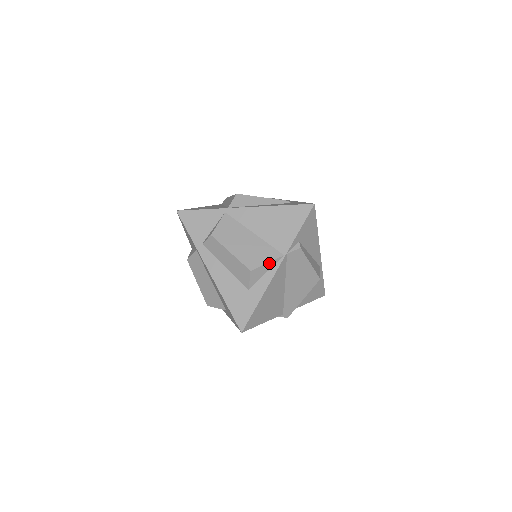
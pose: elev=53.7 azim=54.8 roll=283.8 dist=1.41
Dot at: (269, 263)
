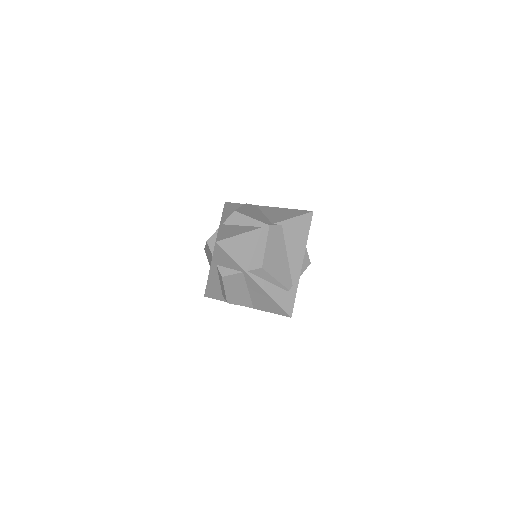
Dot at: (242, 305)
